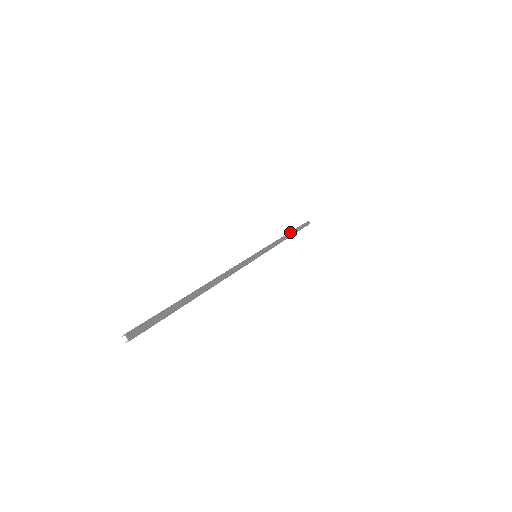
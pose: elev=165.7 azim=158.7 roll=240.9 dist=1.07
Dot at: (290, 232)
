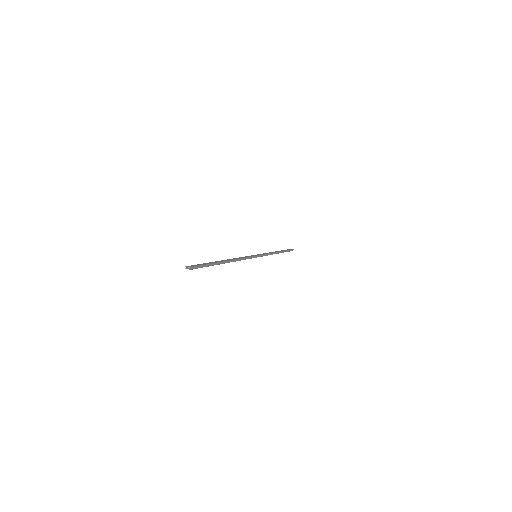
Dot at: (278, 251)
